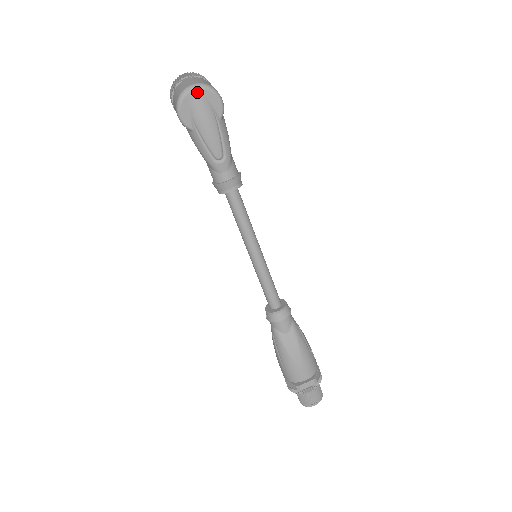
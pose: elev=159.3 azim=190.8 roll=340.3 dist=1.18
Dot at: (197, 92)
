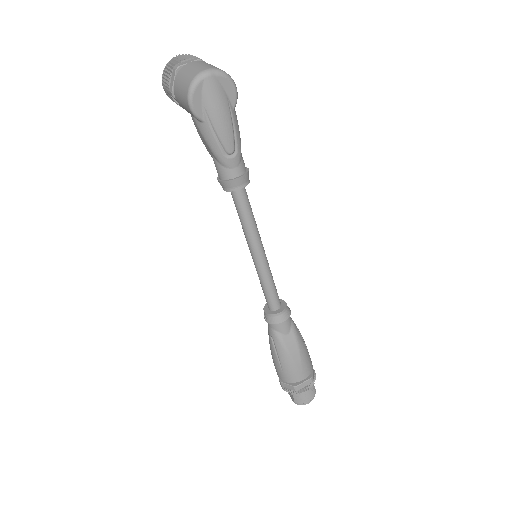
Dot at: (212, 78)
